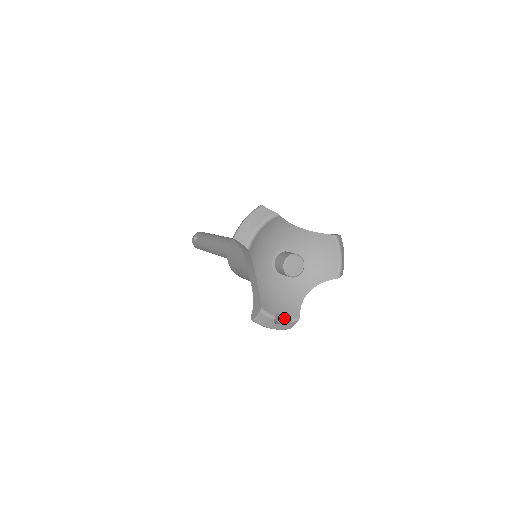
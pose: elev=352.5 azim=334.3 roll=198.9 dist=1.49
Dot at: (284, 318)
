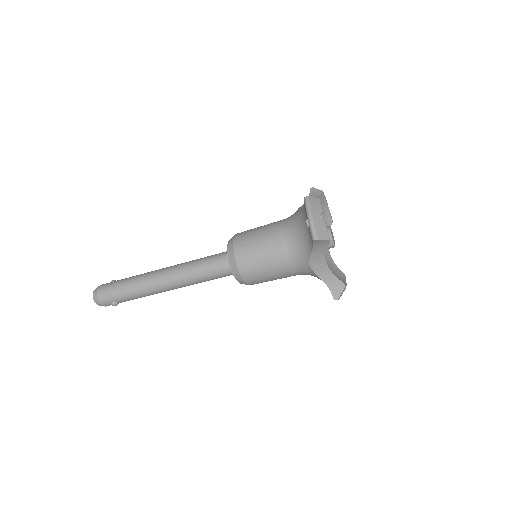
Dot at: occluded
